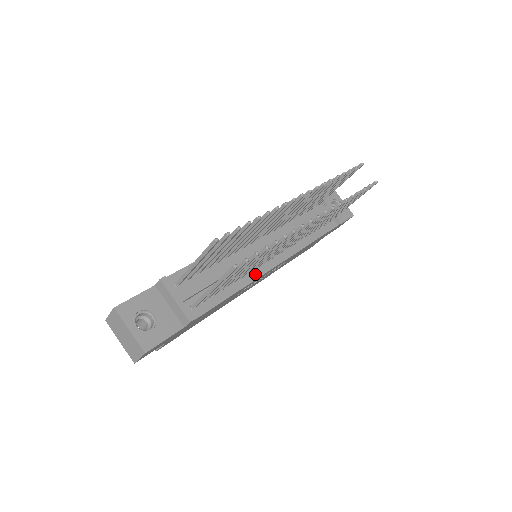
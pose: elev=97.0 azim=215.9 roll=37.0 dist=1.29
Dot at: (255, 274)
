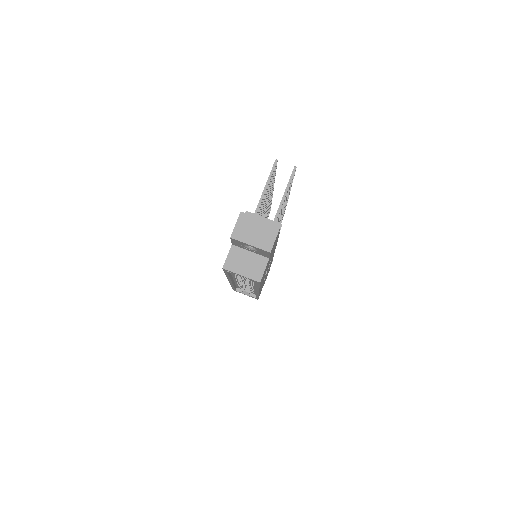
Dot at: occluded
